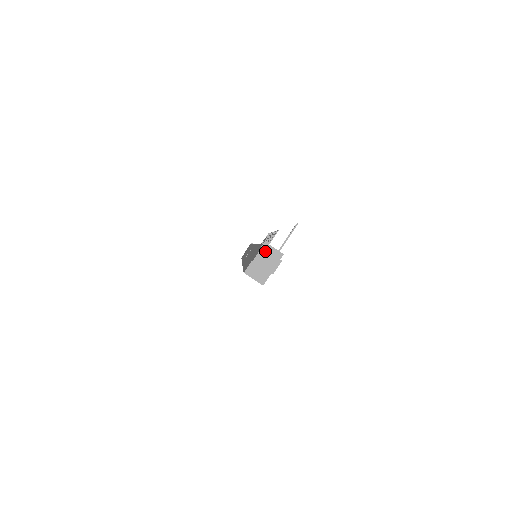
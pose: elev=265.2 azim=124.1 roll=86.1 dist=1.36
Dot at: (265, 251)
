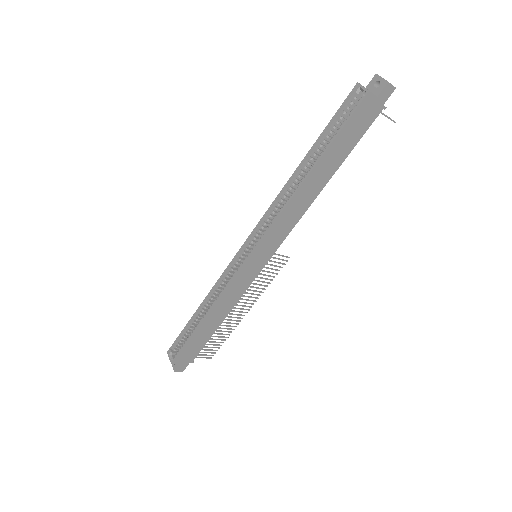
Dot at: occluded
